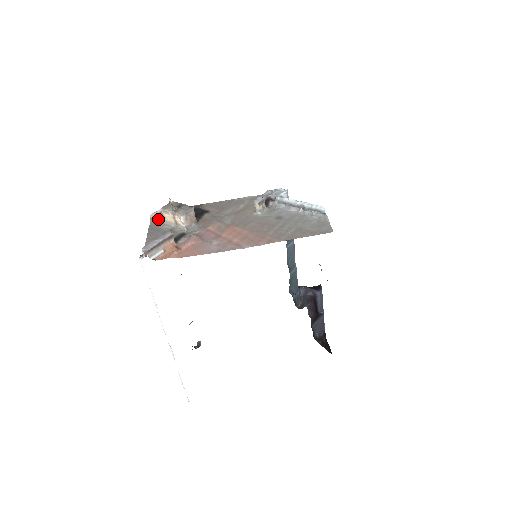
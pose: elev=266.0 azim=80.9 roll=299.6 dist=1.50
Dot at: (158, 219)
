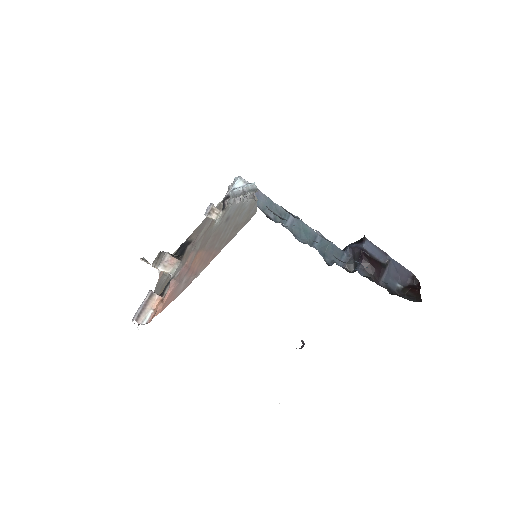
Dot at: occluded
